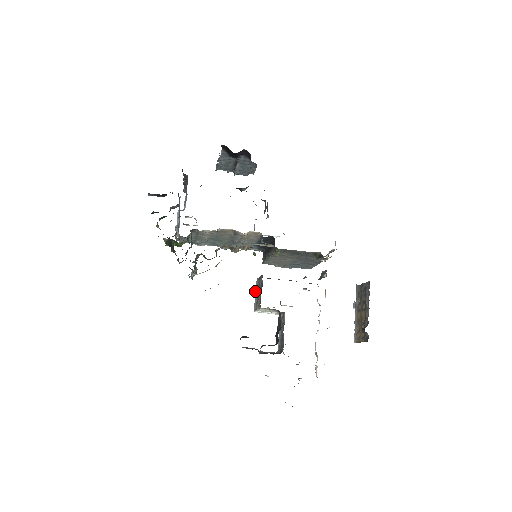
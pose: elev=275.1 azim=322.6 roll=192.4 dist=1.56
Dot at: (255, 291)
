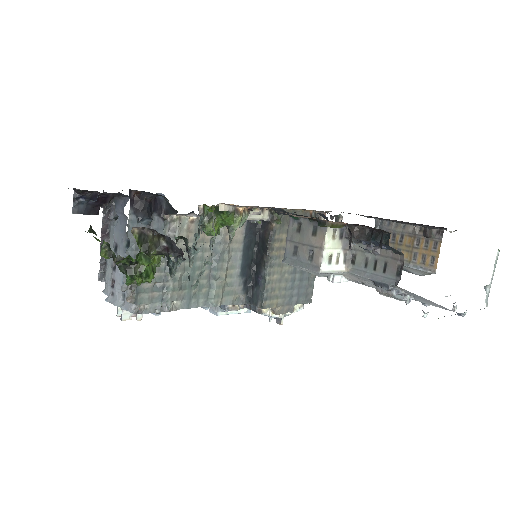
Dot at: (295, 266)
